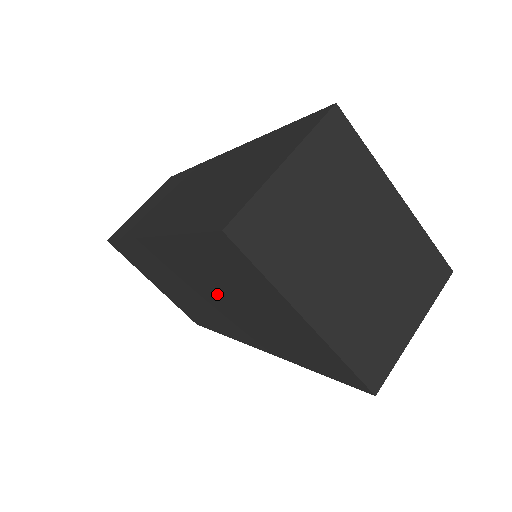
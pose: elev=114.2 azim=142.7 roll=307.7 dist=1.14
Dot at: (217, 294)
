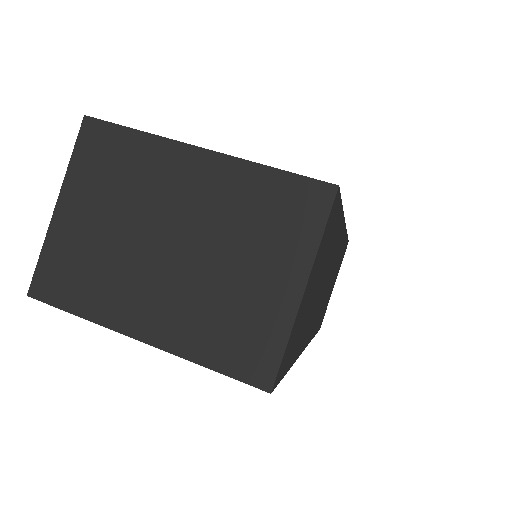
Dot at: occluded
